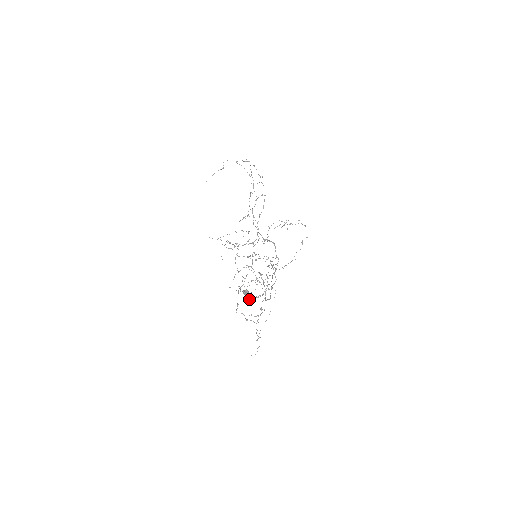
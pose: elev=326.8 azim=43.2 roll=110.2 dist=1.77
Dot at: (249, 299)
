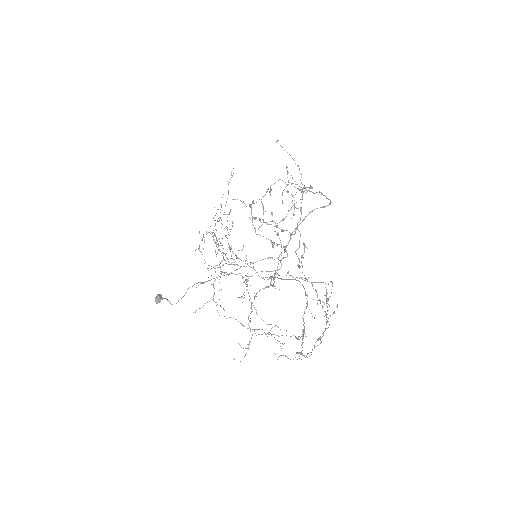
Dot at: (213, 239)
